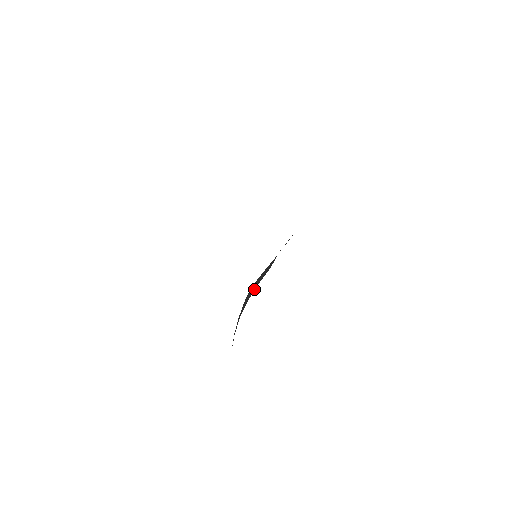
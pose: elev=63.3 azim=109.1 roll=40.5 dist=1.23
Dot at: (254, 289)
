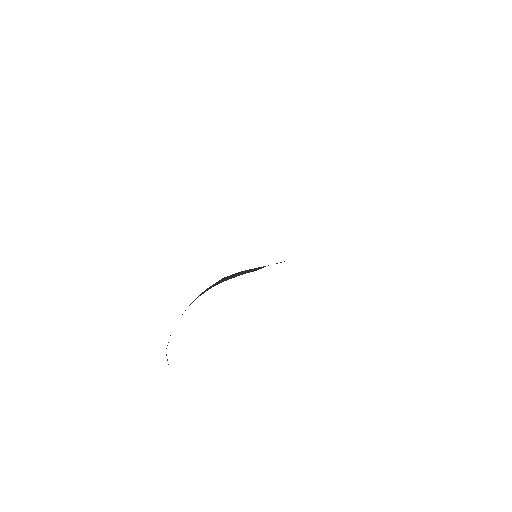
Dot at: (235, 276)
